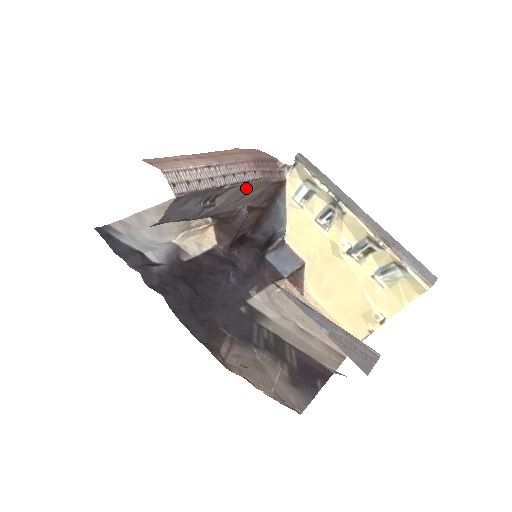
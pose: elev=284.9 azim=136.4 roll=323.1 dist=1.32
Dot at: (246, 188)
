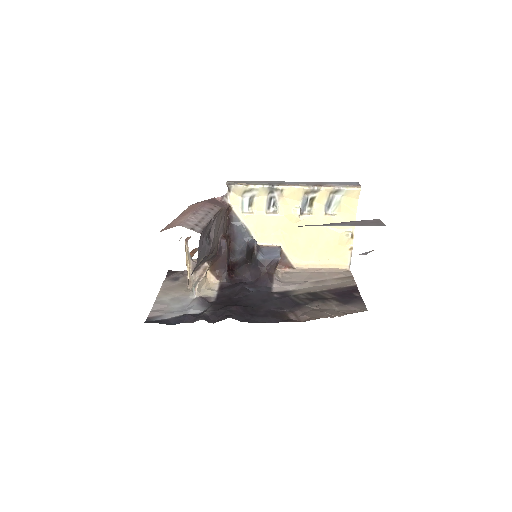
Dot at: (219, 218)
